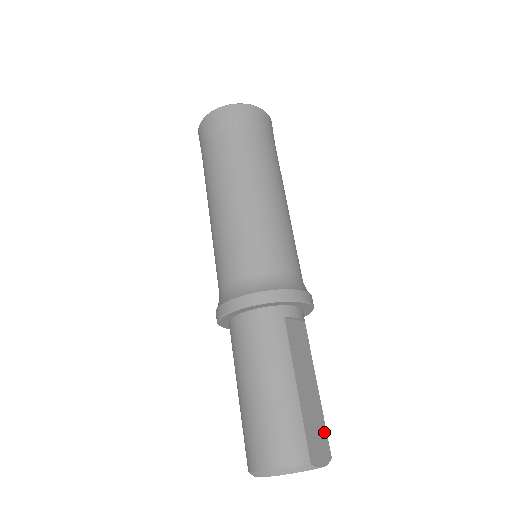
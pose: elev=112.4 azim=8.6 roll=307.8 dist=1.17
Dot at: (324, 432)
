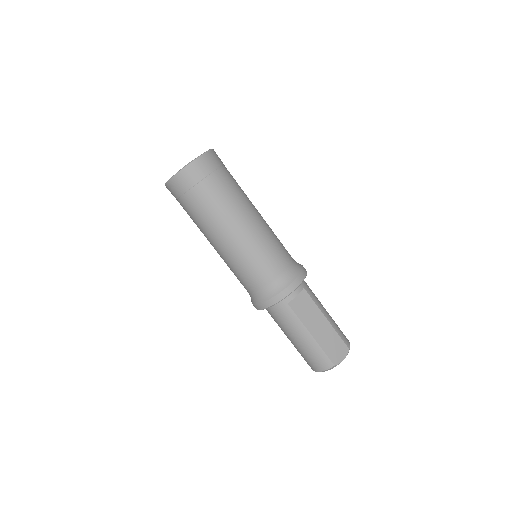
Dot at: (340, 341)
